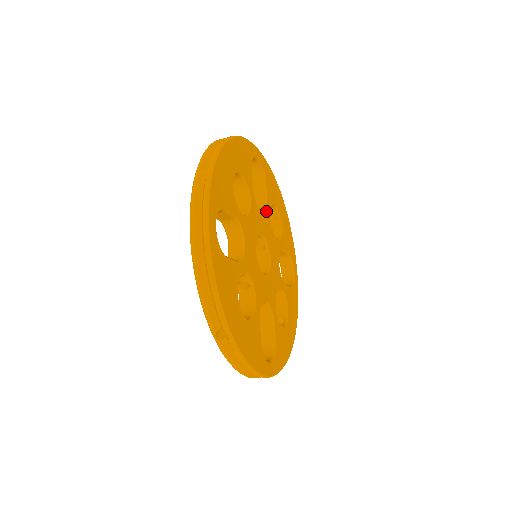
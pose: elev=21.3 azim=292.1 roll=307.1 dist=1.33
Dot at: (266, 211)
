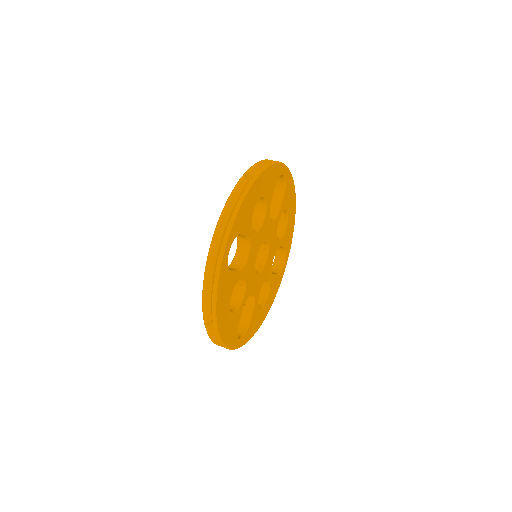
Dot at: (276, 219)
